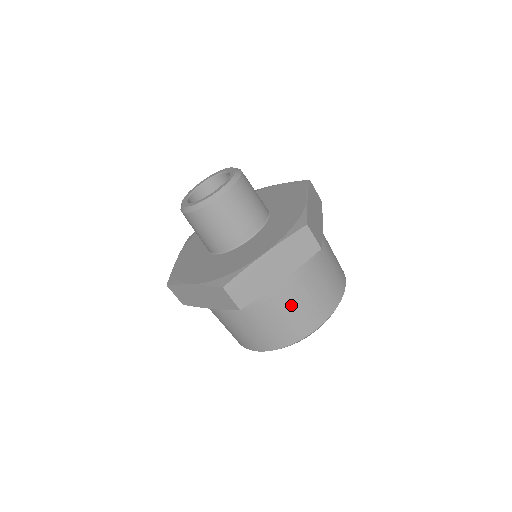
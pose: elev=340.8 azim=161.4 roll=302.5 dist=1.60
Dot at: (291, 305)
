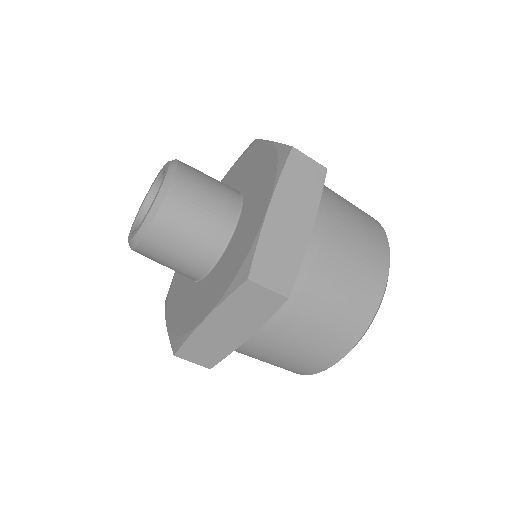
Dot at: (341, 262)
